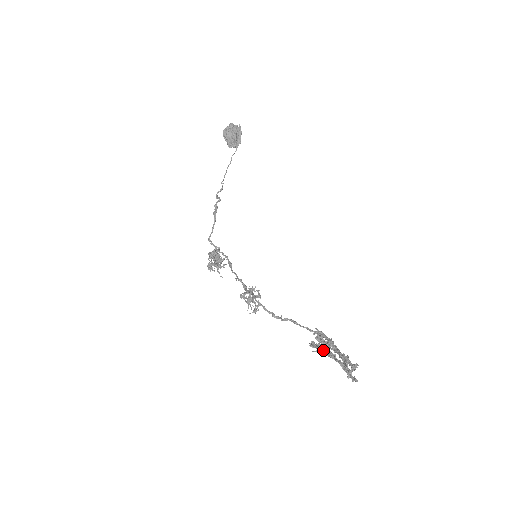
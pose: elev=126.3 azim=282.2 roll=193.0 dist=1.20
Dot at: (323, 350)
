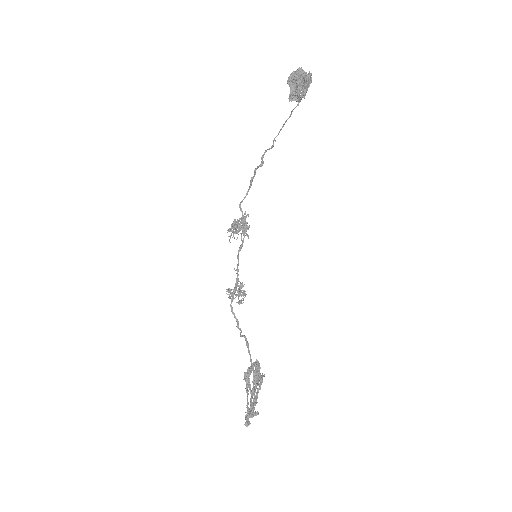
Dot at: occluded
